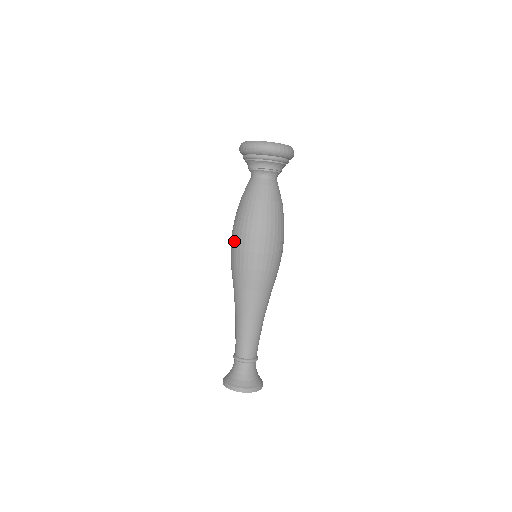
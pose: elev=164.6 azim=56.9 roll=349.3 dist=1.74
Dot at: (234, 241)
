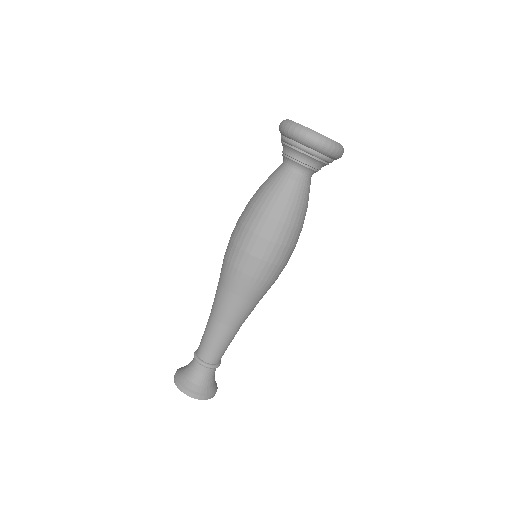
Dot at: (235, 232)
